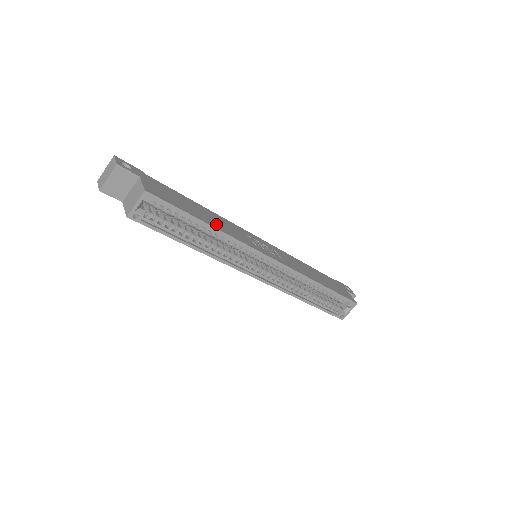
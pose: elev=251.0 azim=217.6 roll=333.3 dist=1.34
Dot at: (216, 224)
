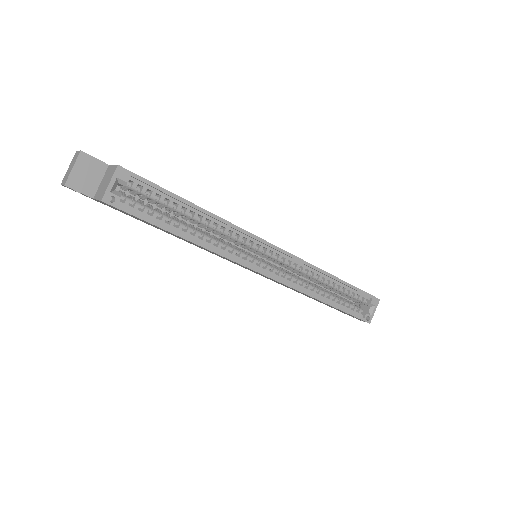
Dot at: occluded
